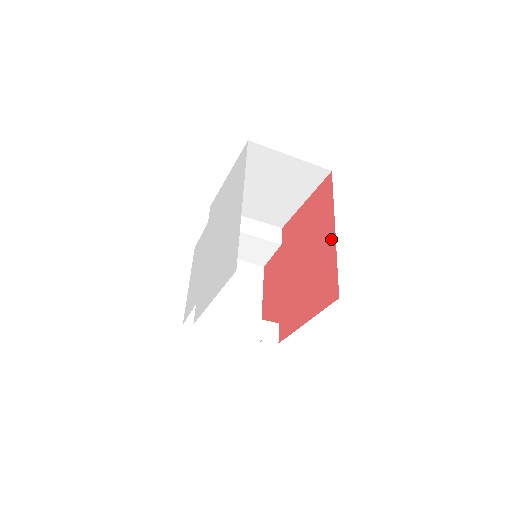
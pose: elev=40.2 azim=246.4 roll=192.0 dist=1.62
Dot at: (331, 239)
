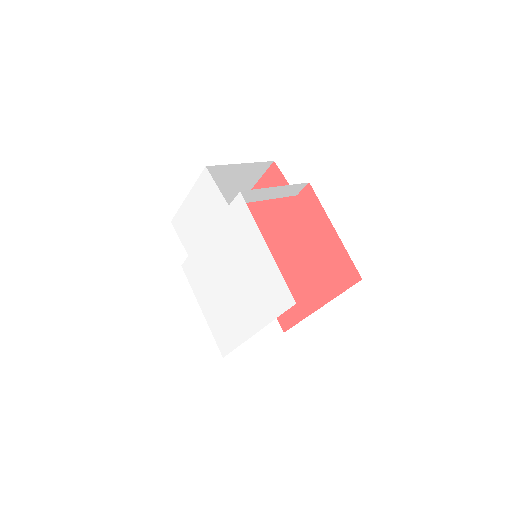
Dot at: (311, 306)
